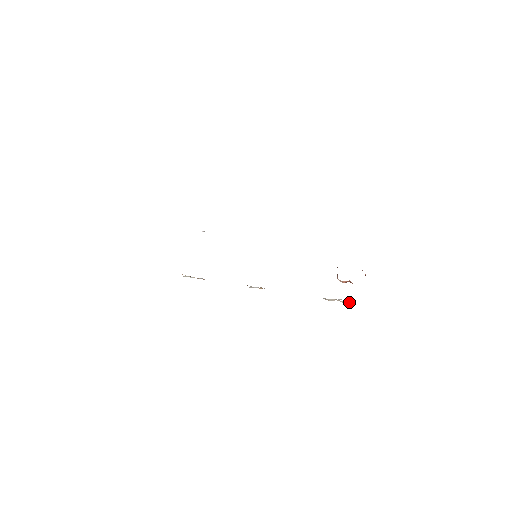
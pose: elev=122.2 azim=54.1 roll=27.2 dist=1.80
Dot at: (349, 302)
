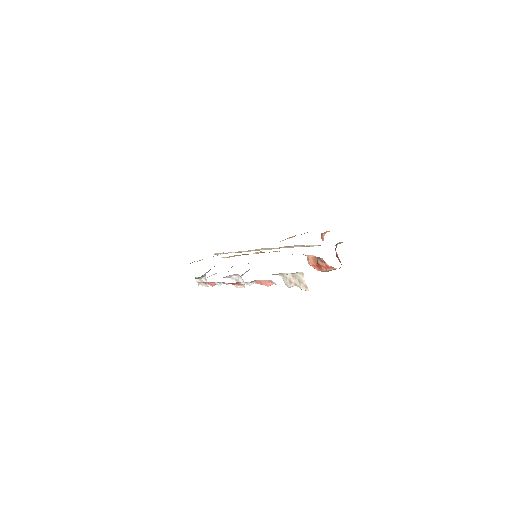
Dot at: (304, 280)
